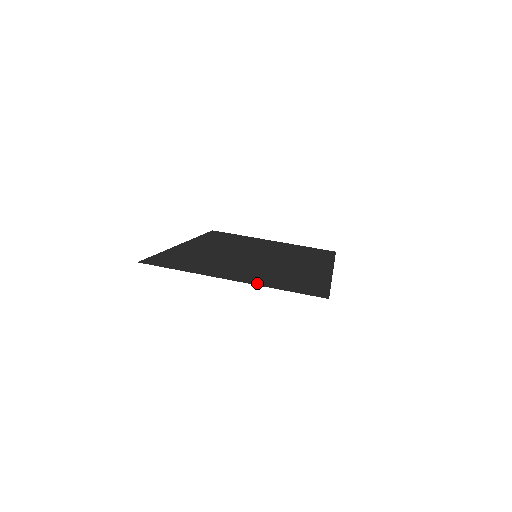
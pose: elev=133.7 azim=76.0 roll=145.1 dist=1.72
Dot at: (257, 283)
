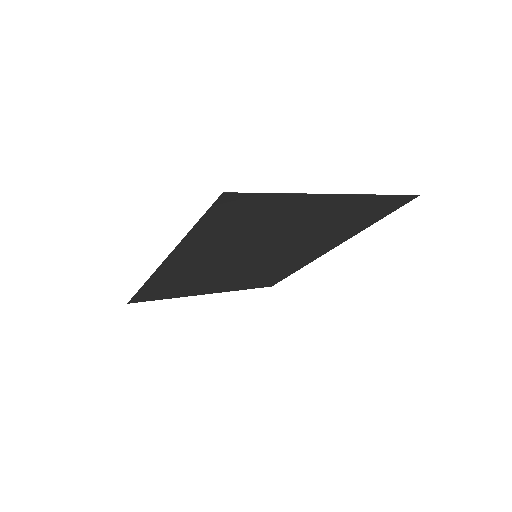
Dot at: (357, 197)
